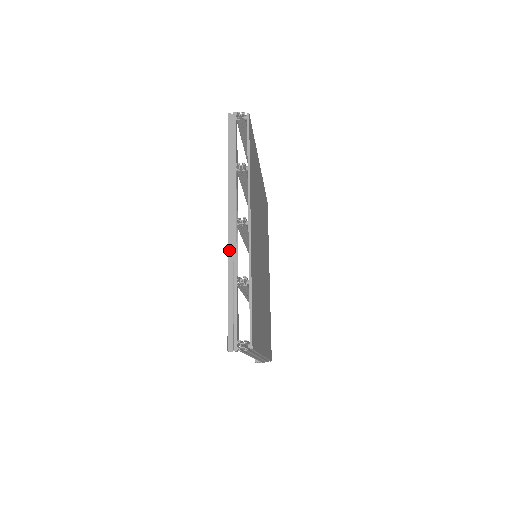
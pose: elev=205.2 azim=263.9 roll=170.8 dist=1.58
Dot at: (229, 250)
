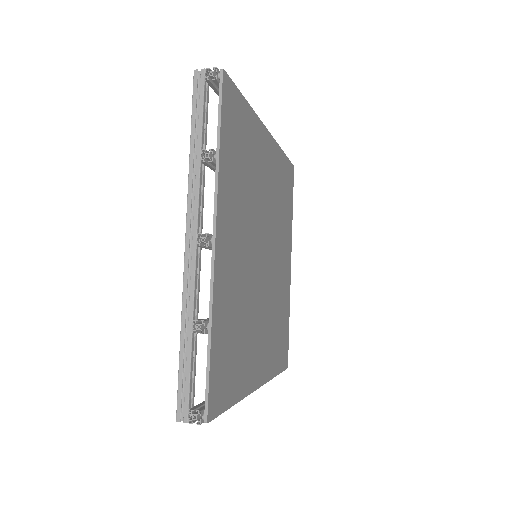
Dot at: (185, 280)
